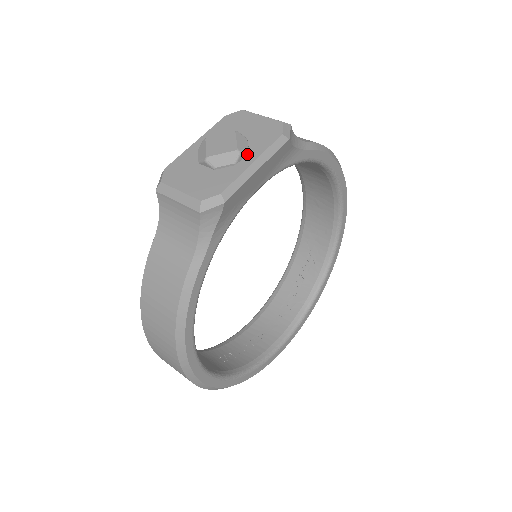
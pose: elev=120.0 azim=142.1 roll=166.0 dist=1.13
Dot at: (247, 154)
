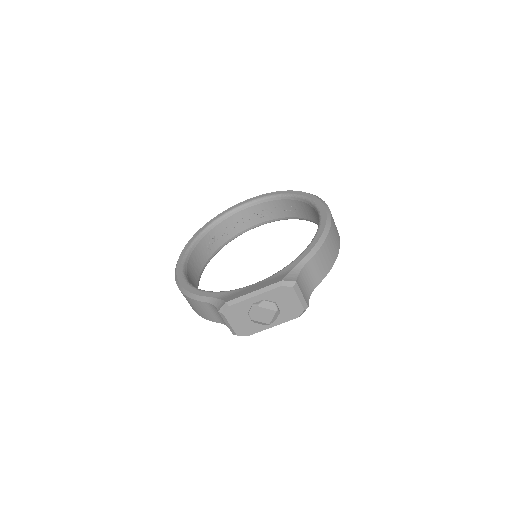
Dot at: (273, 321)
